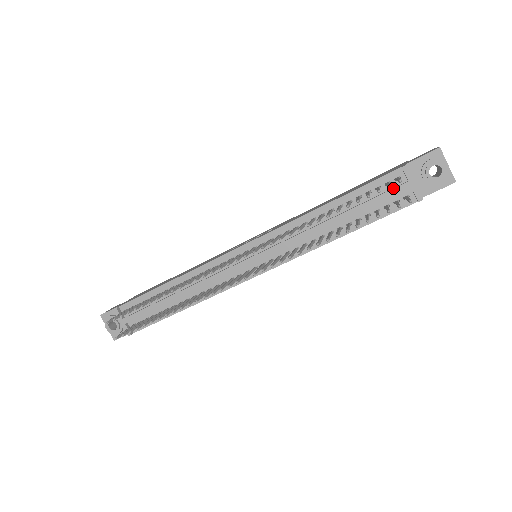
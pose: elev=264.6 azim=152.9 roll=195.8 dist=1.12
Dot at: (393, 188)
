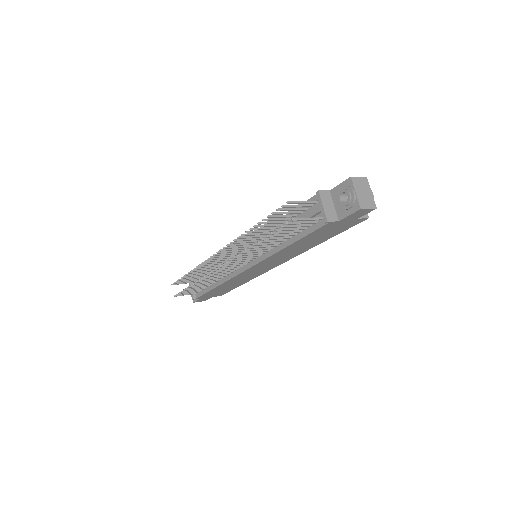
Dot at: (311, 210)
